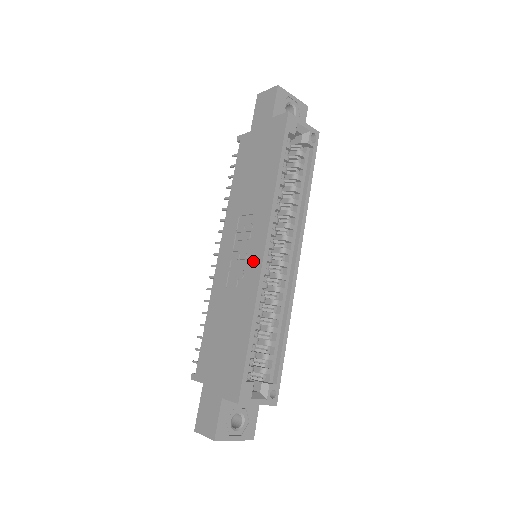
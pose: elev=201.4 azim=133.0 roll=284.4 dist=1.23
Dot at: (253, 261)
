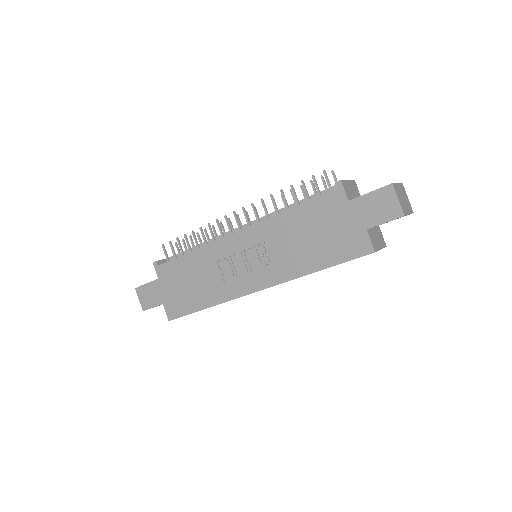
Dot at: (245, 284)
